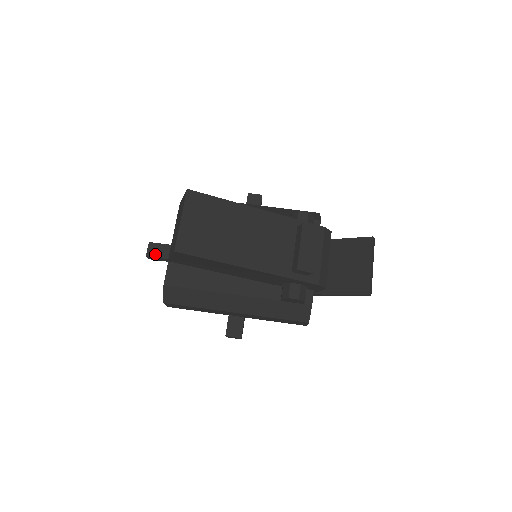
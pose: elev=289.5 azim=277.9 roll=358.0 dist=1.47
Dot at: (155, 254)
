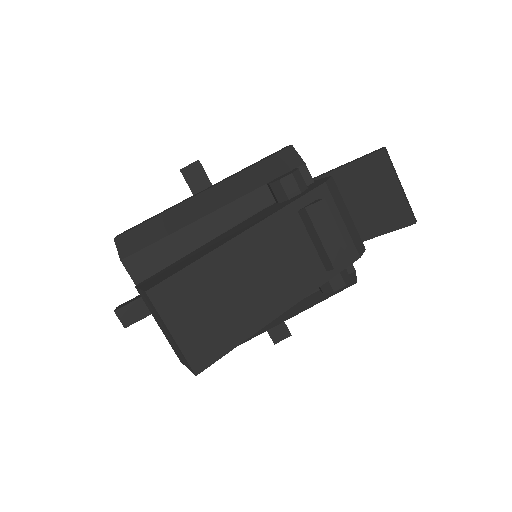
Dot at: (133, 319)
